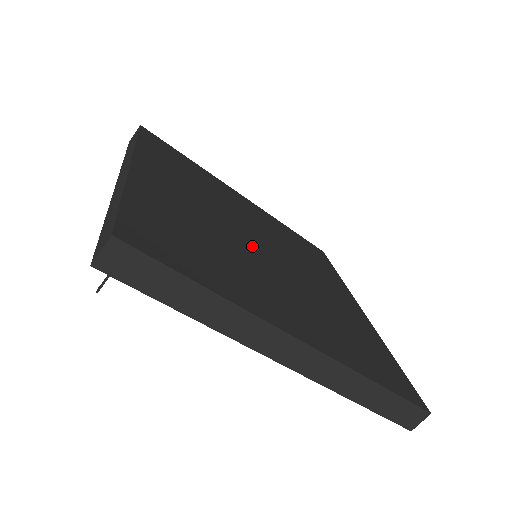
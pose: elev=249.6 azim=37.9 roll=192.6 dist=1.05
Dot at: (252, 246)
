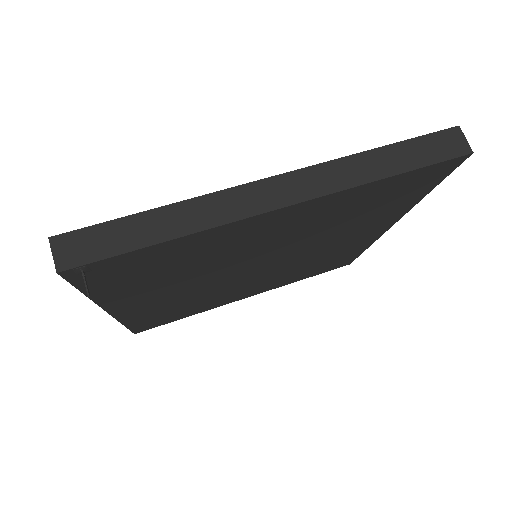
Dot at: occluded
